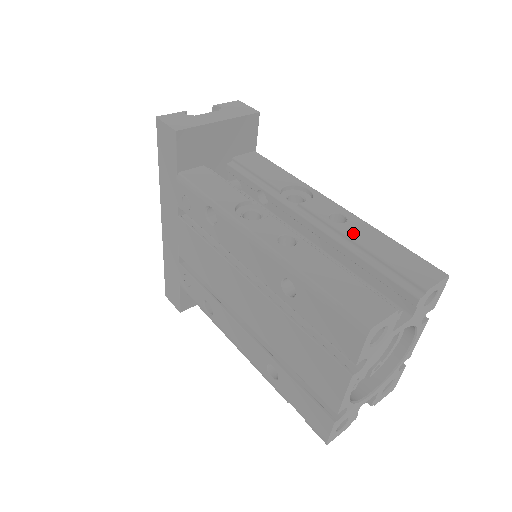
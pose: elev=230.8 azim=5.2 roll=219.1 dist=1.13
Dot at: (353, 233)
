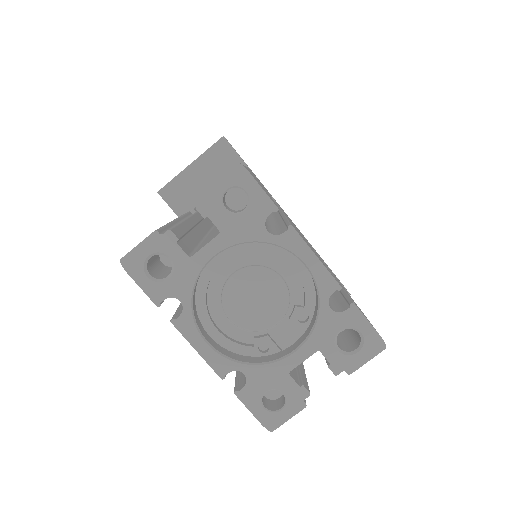
Dot at: occluded
